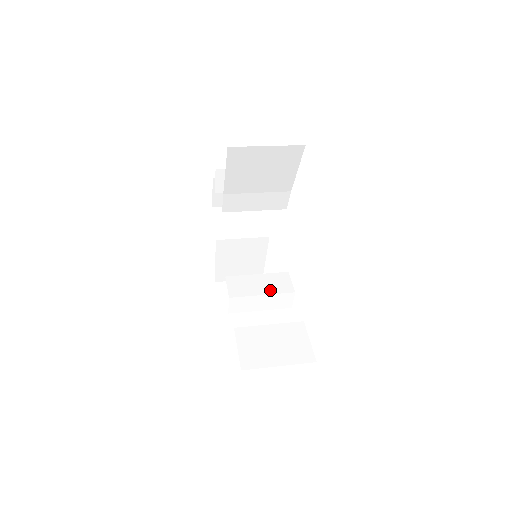
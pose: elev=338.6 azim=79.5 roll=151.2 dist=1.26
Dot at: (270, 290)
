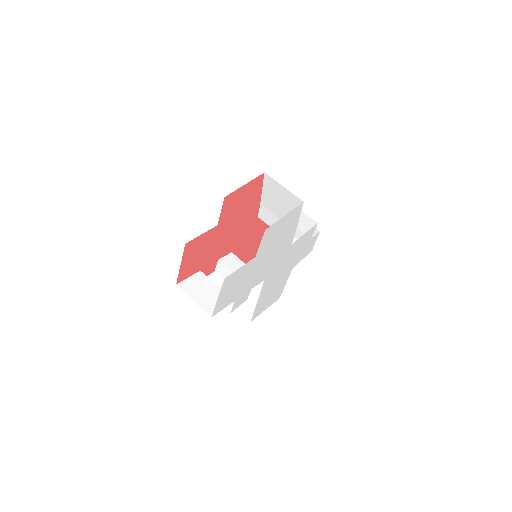
Dot at: occluded
